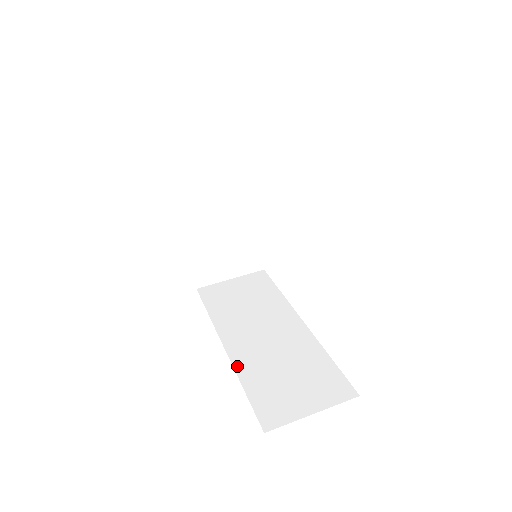
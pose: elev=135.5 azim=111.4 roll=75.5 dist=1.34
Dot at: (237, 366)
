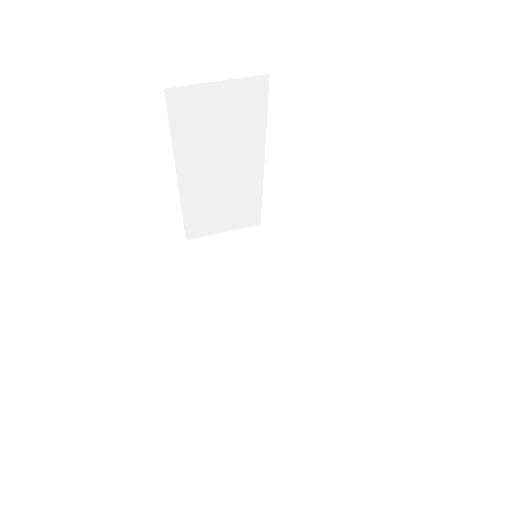
Dot at: (222, 352)
